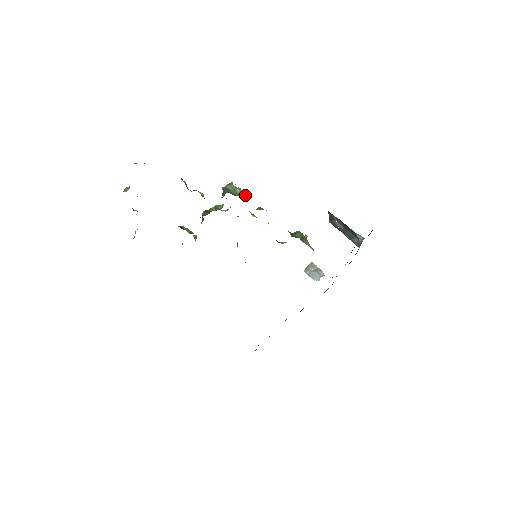
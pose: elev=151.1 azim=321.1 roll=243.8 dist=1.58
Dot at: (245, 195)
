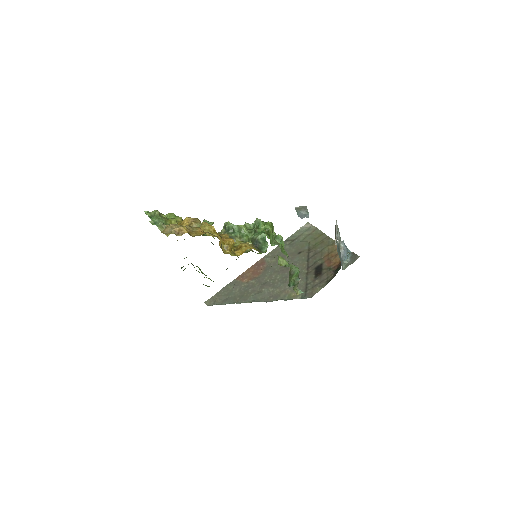
Dot at: (272, 239)
